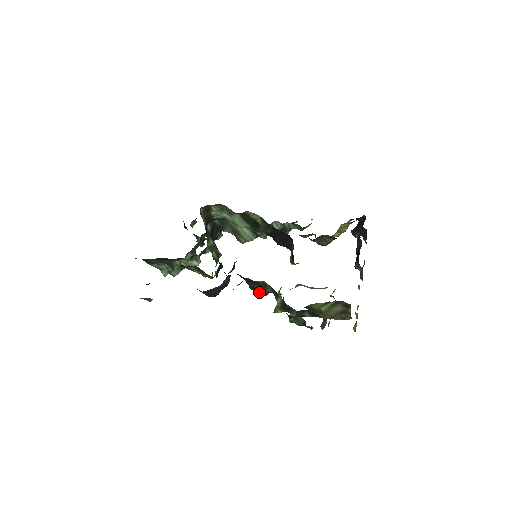
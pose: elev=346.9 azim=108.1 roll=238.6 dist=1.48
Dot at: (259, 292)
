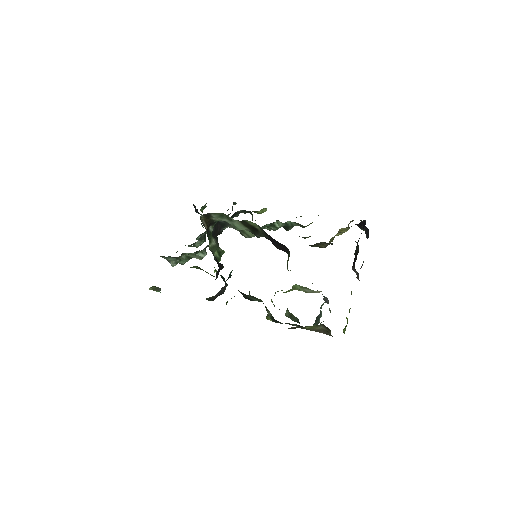
Dot at: occluded
